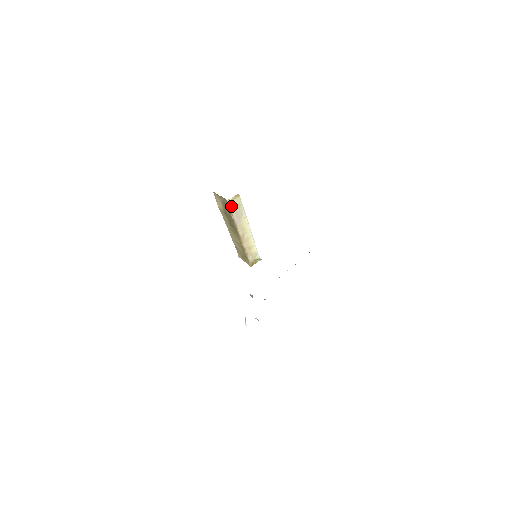
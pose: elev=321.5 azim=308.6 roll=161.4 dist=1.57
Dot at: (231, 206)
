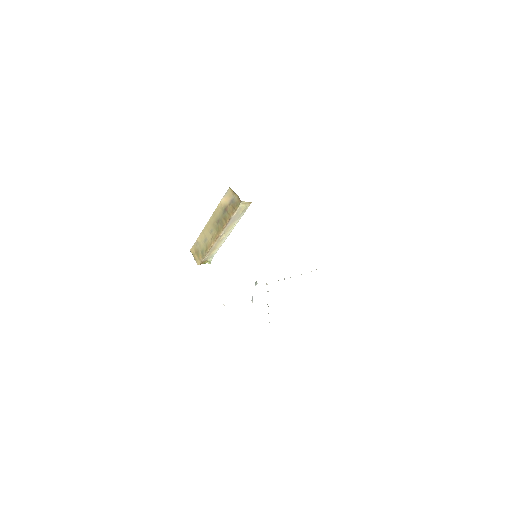
Dot at: (239, 207)
